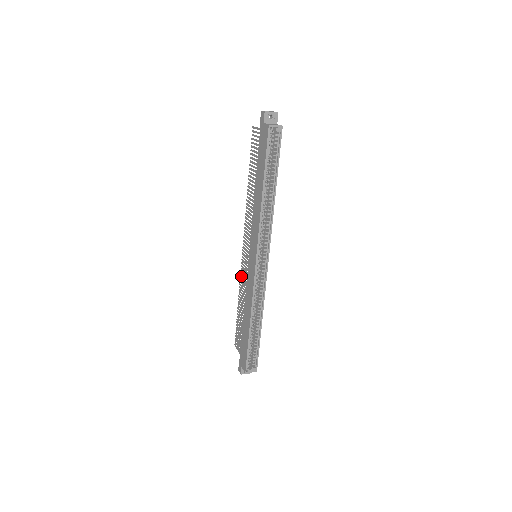
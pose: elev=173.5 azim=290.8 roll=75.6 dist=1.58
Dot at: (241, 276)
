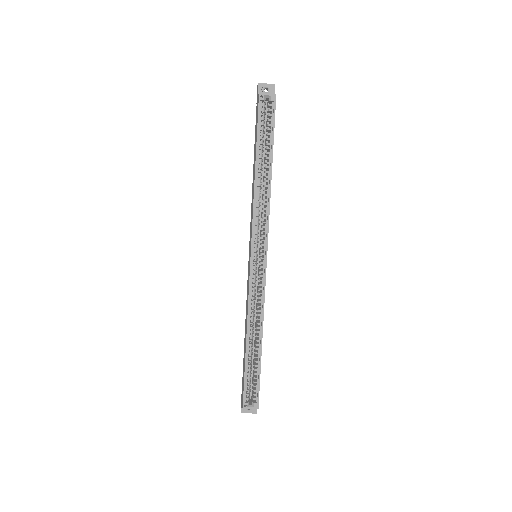
Dot at: occluded
